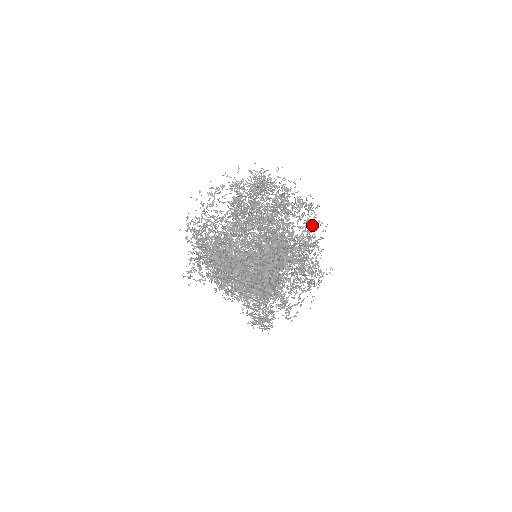
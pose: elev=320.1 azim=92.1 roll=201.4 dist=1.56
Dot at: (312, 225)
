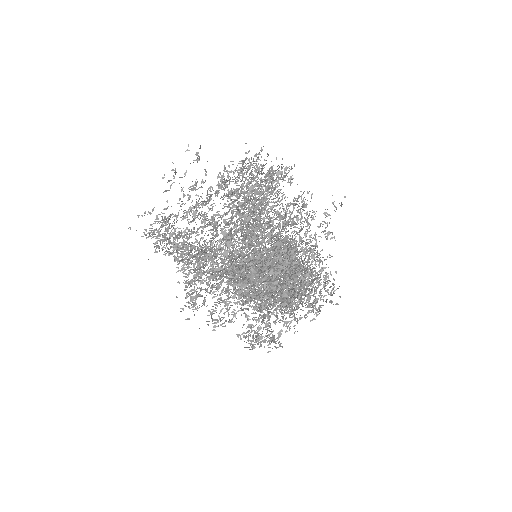
Dot at: (260, 213)
